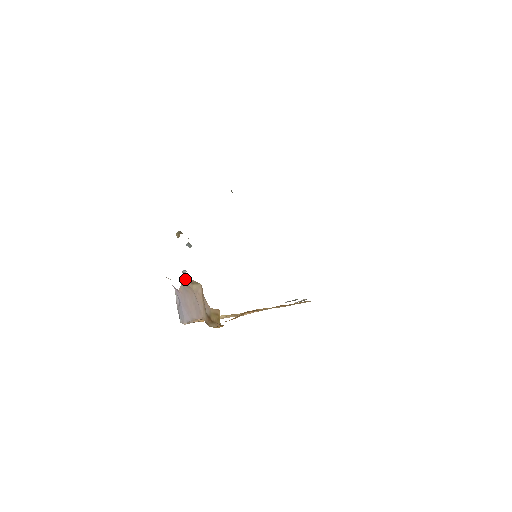
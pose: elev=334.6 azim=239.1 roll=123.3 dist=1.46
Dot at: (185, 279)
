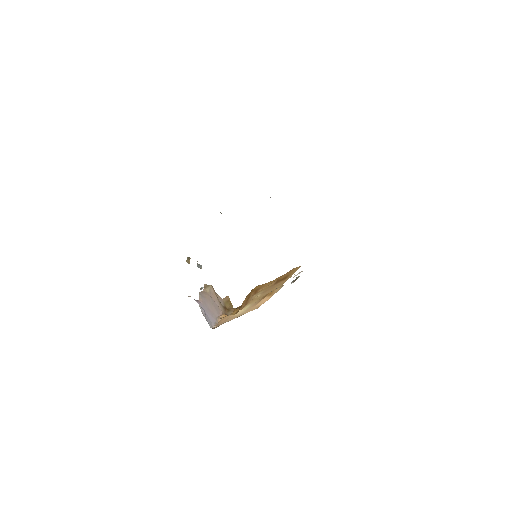
Dot at: occluded
